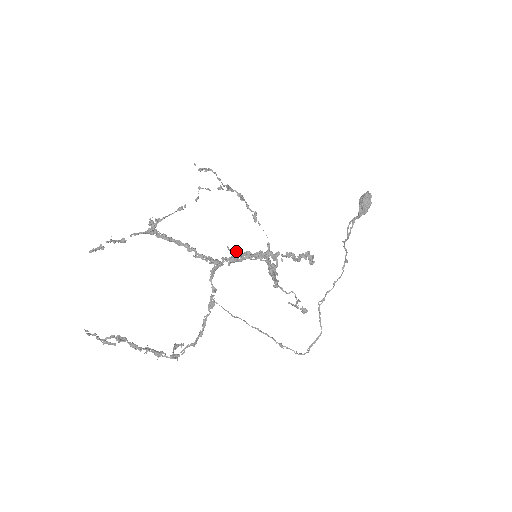
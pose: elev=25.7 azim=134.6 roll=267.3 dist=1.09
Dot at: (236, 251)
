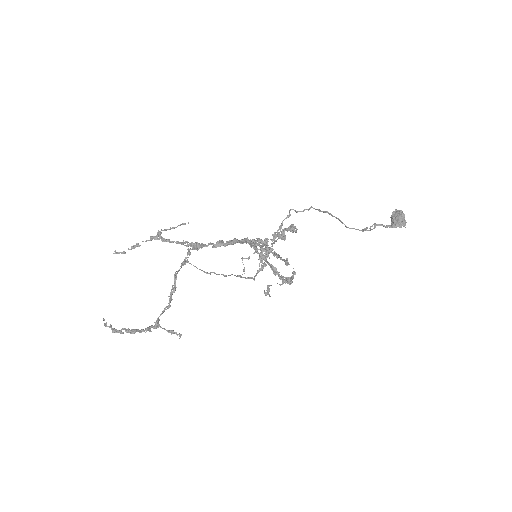
Dot at: (268, 289)
